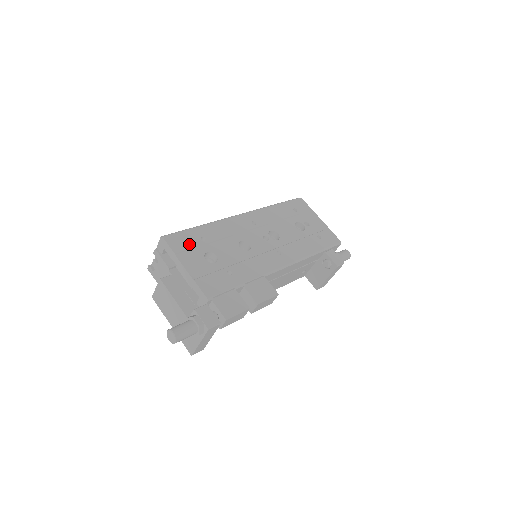
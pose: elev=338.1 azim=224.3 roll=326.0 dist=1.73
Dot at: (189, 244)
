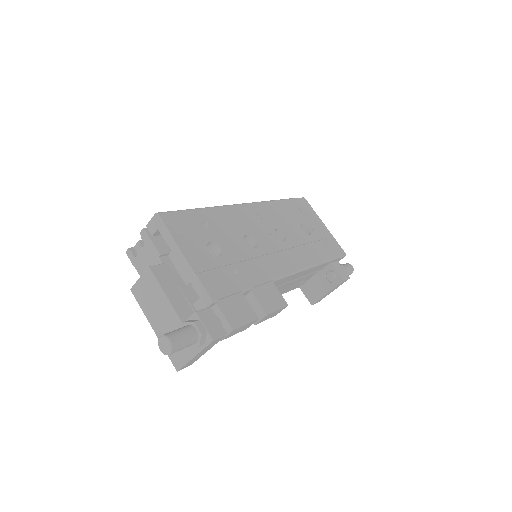
Dot at: (190, 228)
